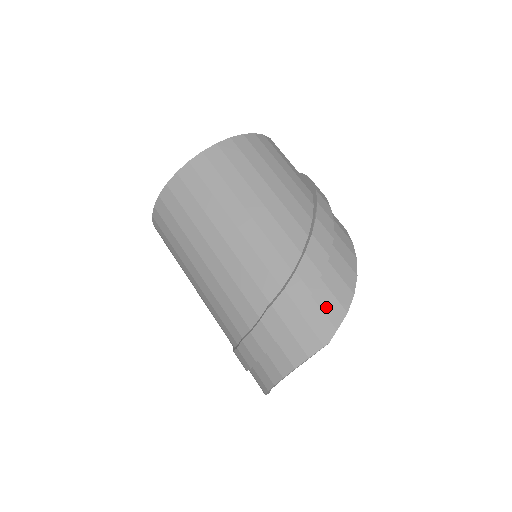
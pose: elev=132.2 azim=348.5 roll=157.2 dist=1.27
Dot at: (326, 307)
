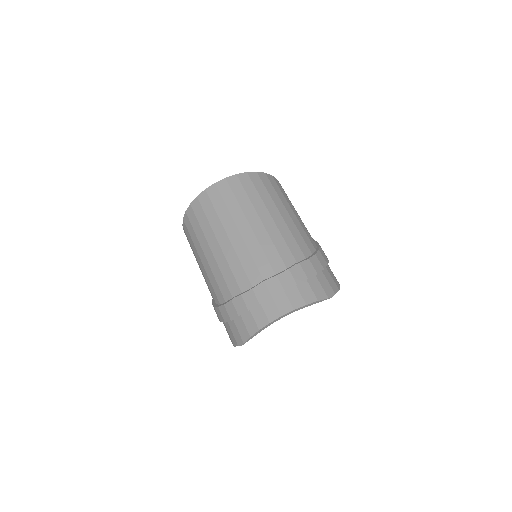
Dot at: (329, 280)
